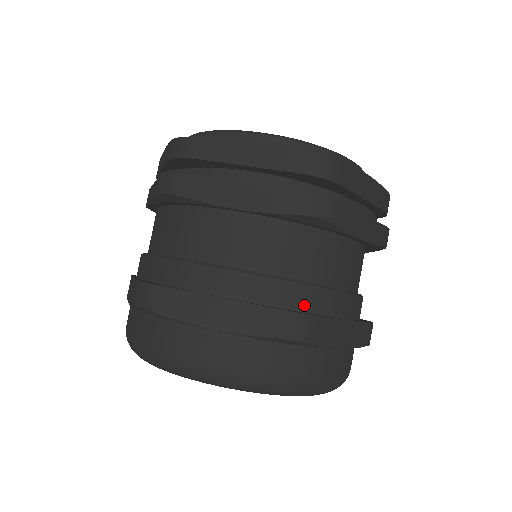
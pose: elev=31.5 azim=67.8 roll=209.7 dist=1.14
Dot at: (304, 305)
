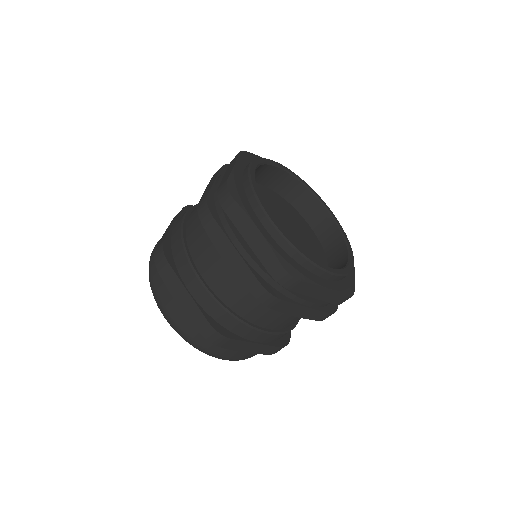
Dot at: occluded
